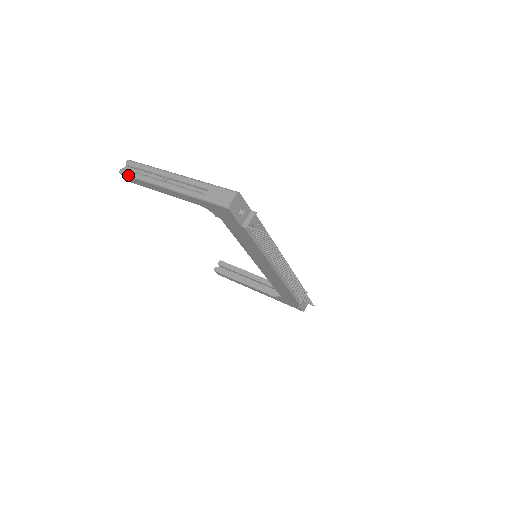
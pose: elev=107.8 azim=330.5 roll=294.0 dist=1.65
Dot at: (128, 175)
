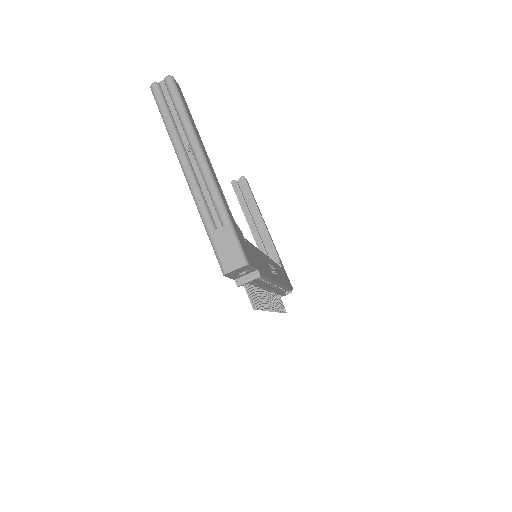
Dot at: (157, 102)
